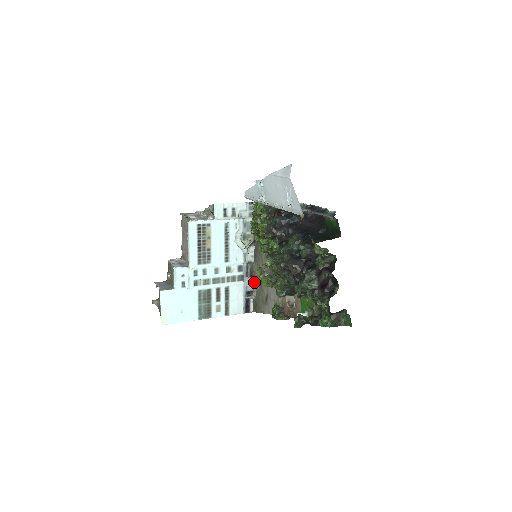
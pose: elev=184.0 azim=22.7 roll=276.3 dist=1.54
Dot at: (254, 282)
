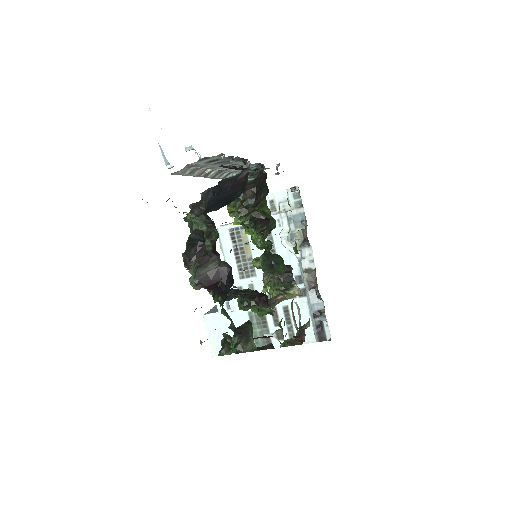
Dot at: (319, 297)
